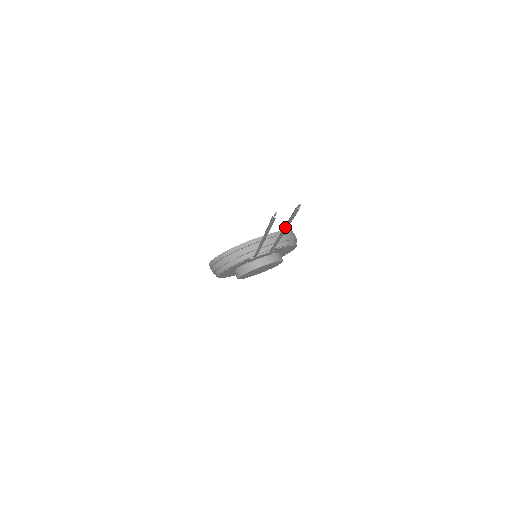
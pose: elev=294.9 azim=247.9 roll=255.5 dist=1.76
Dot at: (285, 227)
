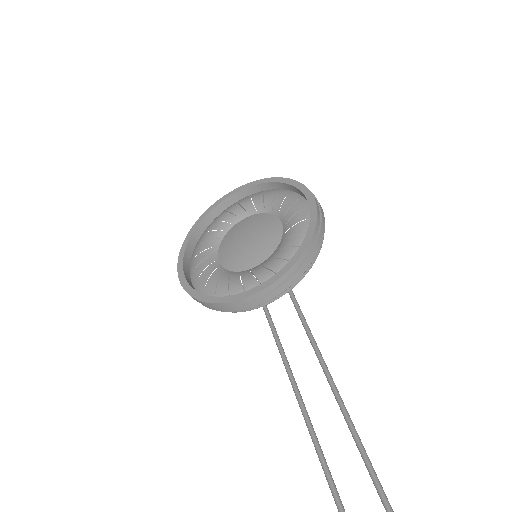
Dot at: occluded
